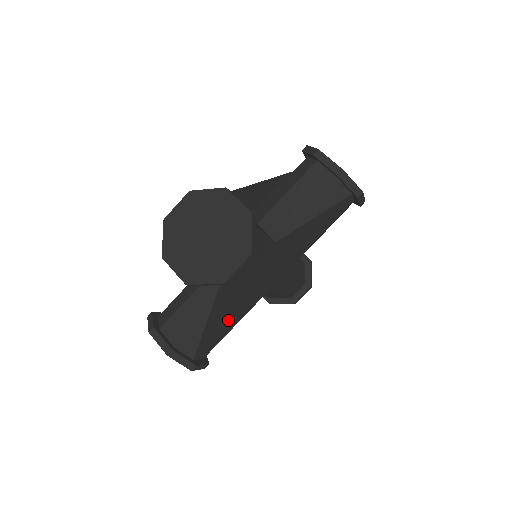
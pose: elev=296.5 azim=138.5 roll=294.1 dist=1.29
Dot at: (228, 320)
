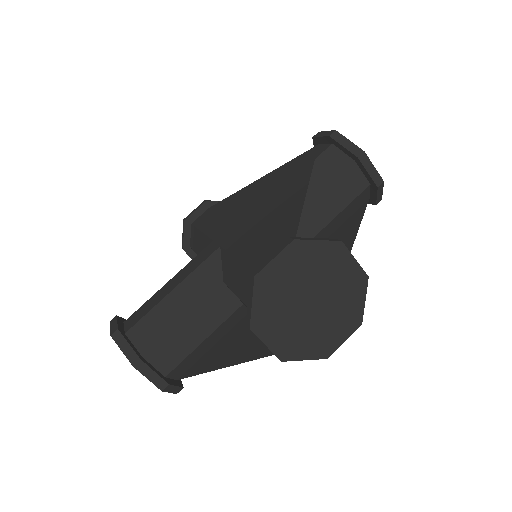
Dot at: (228, 336)
